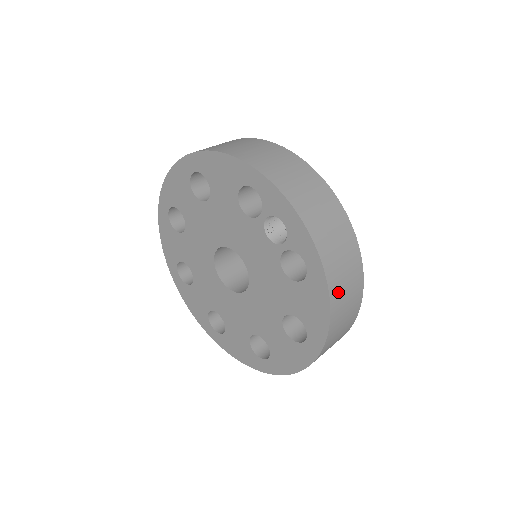
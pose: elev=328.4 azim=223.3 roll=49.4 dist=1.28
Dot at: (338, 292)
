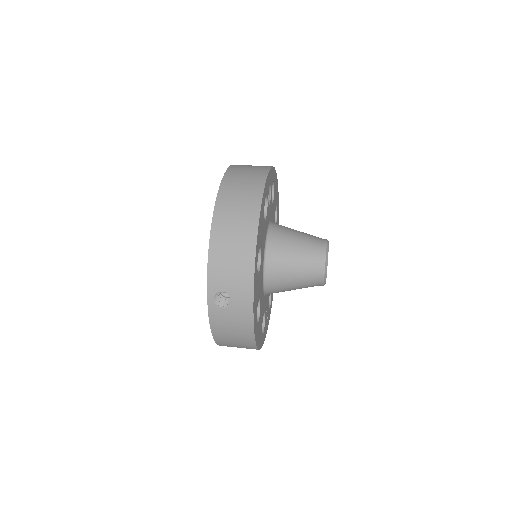
Dot at: (226, 204)
